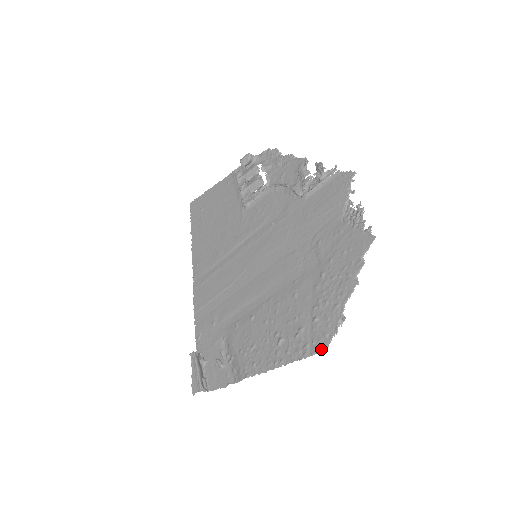
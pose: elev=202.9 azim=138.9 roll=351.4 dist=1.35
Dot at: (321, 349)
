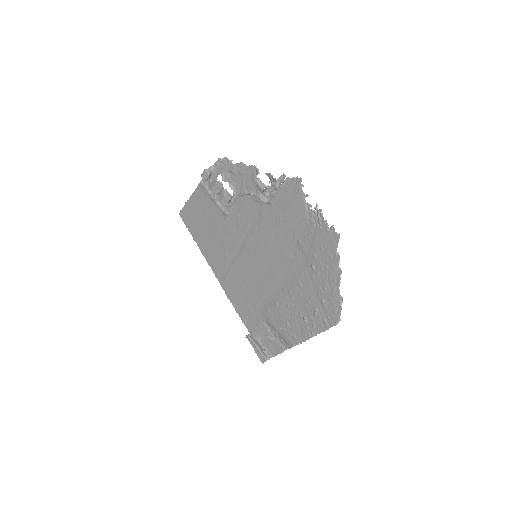
Dot at: (336, 322)
